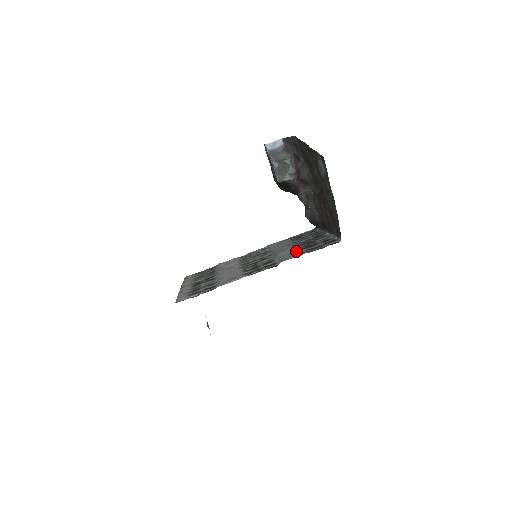
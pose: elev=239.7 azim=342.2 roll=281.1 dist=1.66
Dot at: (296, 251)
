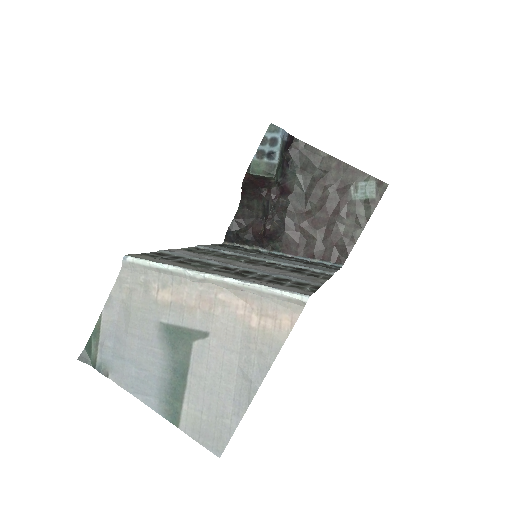
Dot at: (310, 264)
